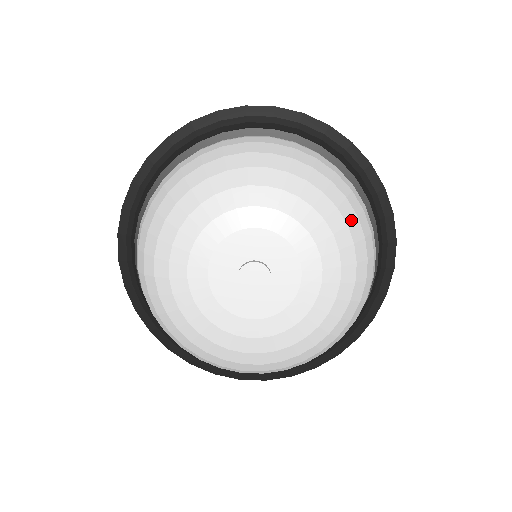
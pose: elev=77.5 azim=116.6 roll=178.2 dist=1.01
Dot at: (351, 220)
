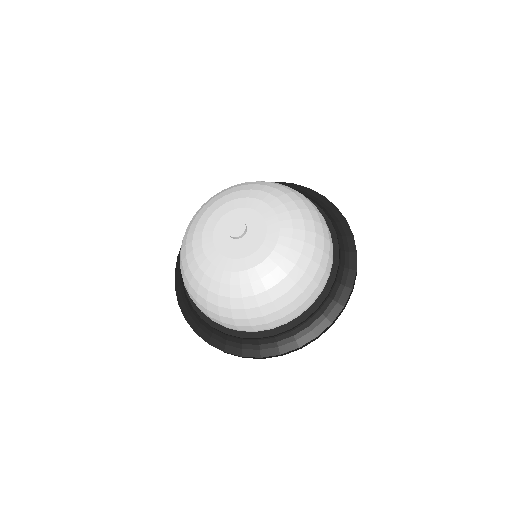
Dot at: (307, 219)
